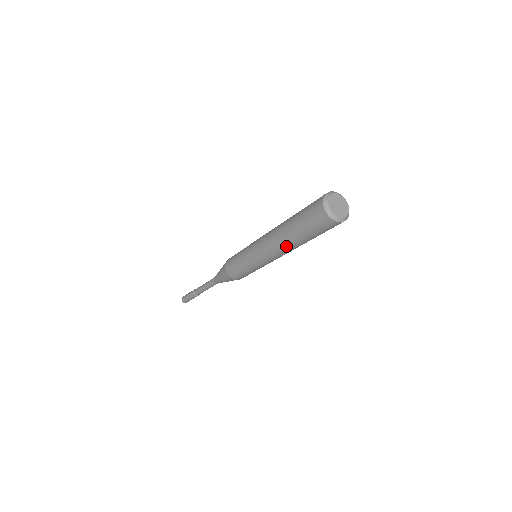
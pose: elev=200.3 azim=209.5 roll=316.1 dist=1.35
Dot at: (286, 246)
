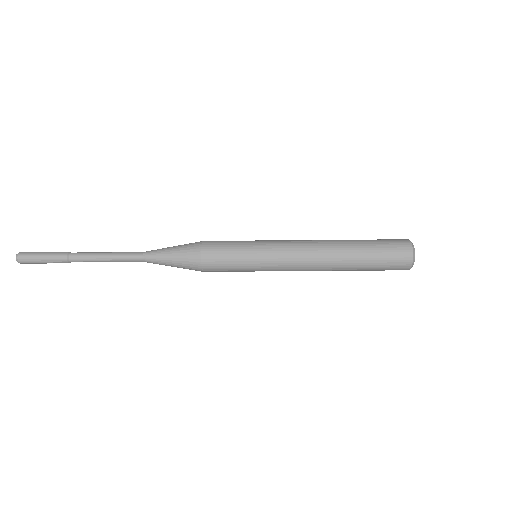
Dot at: (333, 266)
